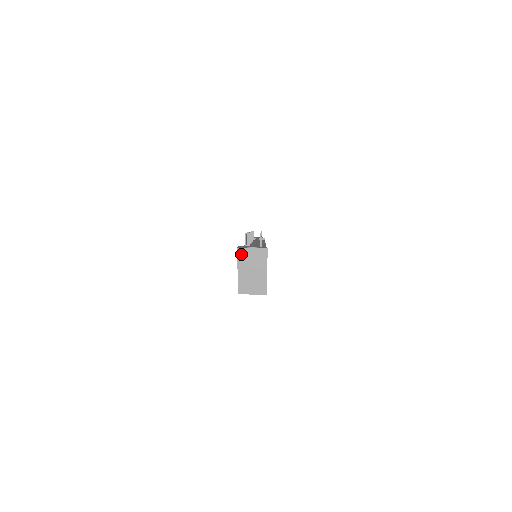
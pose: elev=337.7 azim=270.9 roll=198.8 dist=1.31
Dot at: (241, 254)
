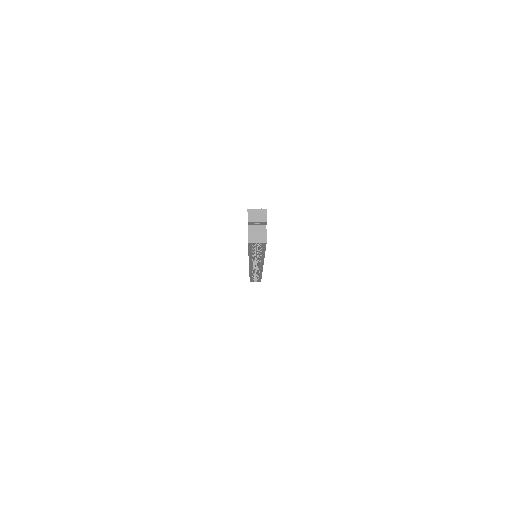
Dot at: (250, 213)
